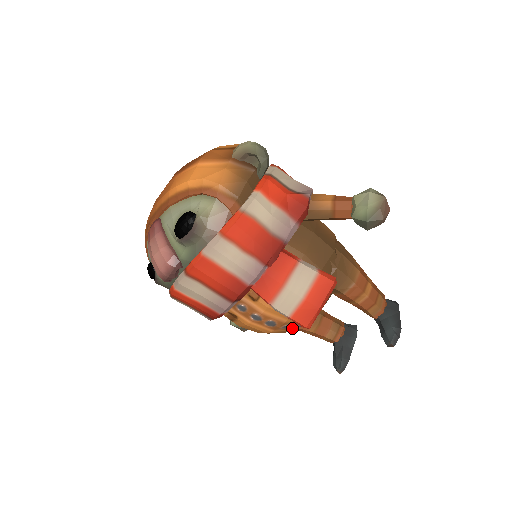
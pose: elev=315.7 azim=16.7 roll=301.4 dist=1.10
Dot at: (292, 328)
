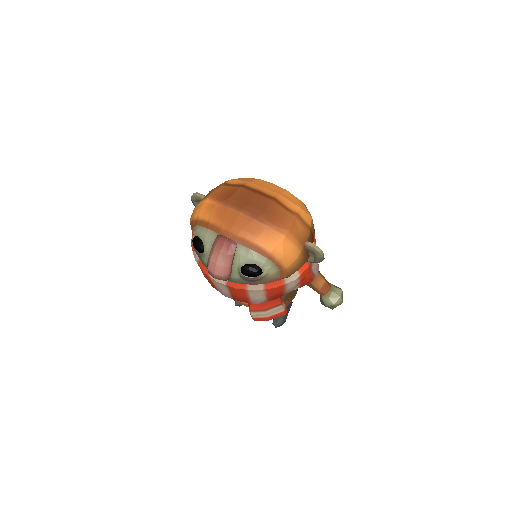
Dot at: occluded
